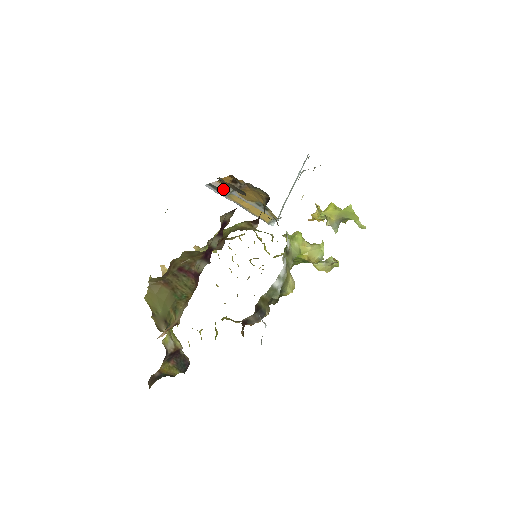
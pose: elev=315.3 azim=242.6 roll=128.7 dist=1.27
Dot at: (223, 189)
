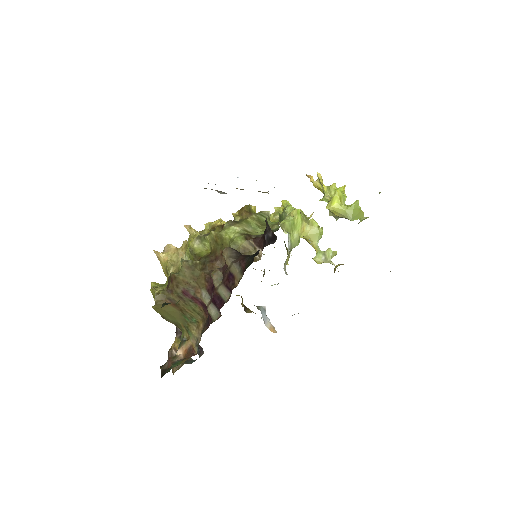
Dot at: (216, 190)
